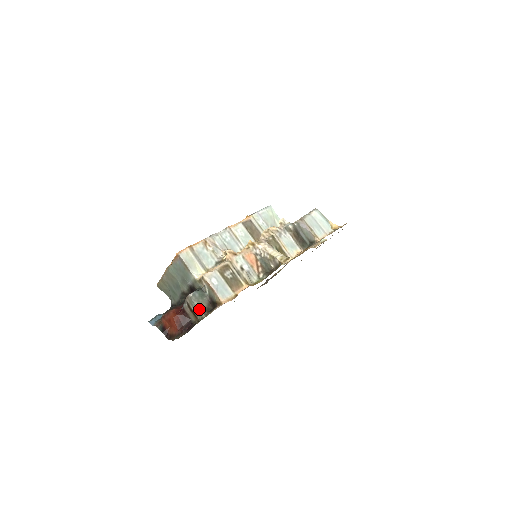
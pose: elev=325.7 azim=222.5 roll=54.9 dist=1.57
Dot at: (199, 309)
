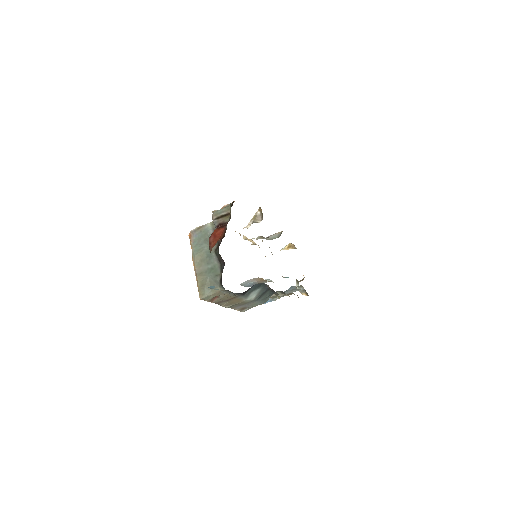
Dot at: (224, 208)
